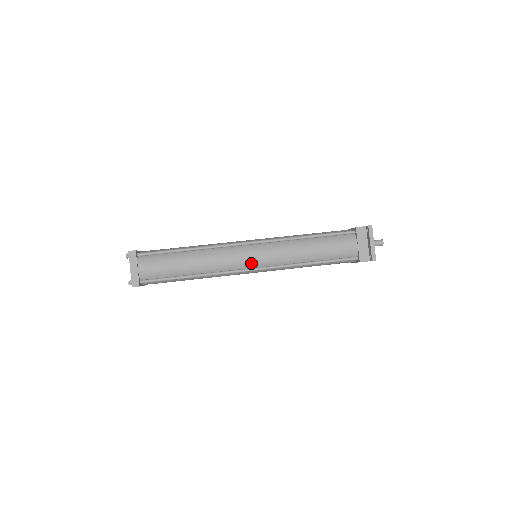
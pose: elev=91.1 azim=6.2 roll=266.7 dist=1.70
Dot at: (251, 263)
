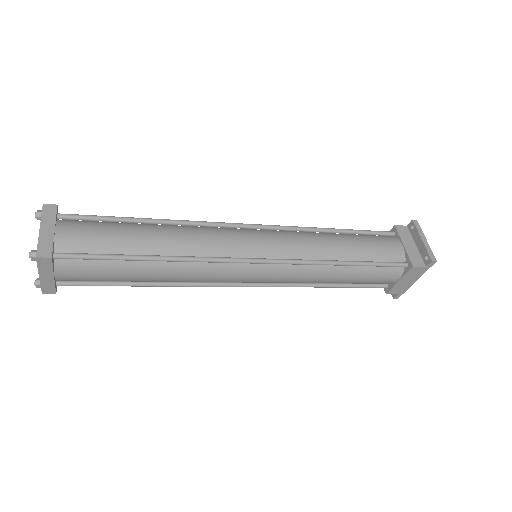
Dot at: (255, 250)
